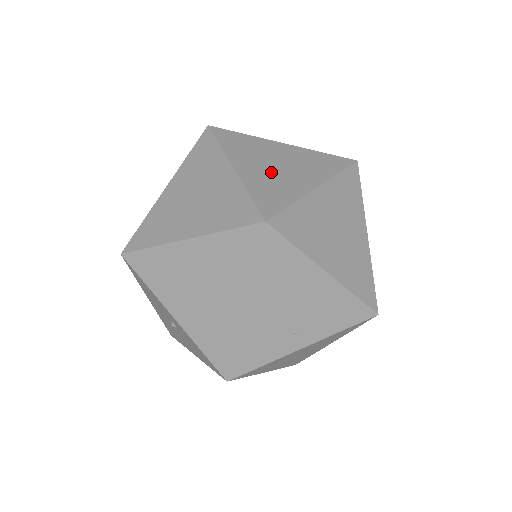
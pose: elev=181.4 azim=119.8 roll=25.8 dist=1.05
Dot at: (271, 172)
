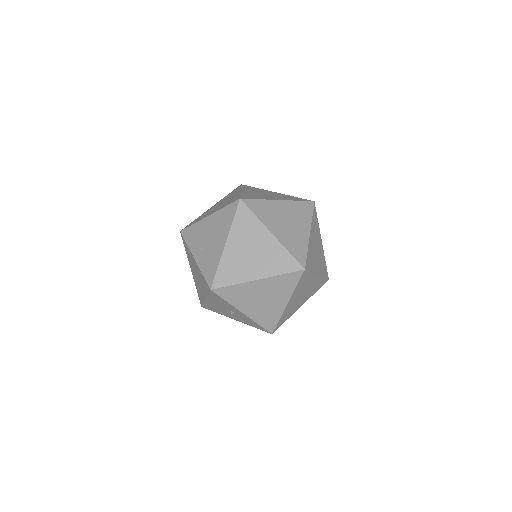
Dot at: (288, 230)
